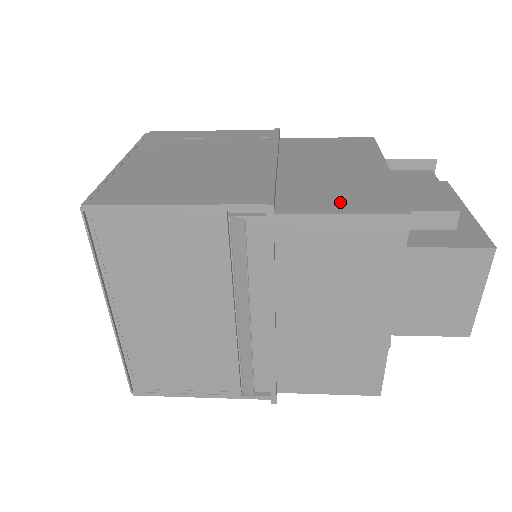
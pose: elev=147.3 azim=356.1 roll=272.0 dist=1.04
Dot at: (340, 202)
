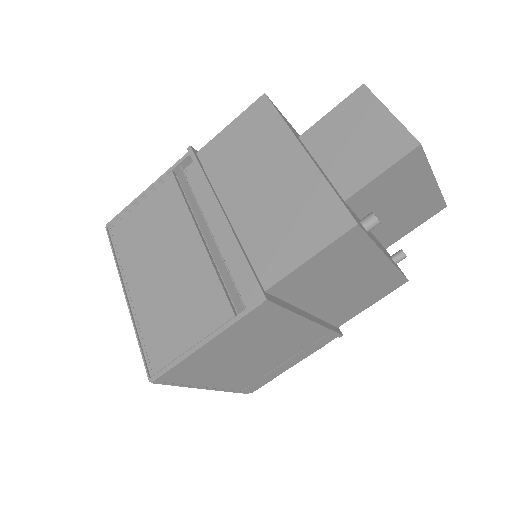
Dot at: occluded
